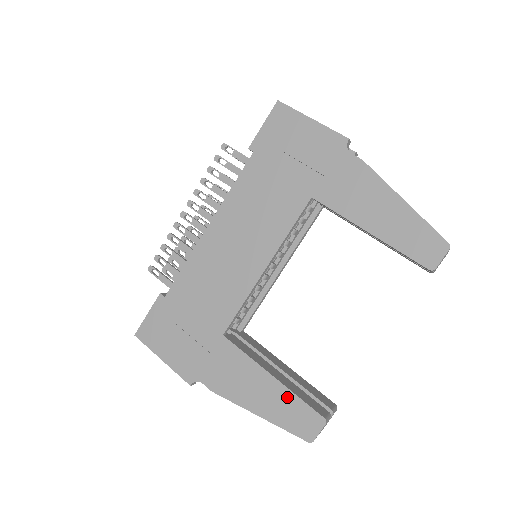
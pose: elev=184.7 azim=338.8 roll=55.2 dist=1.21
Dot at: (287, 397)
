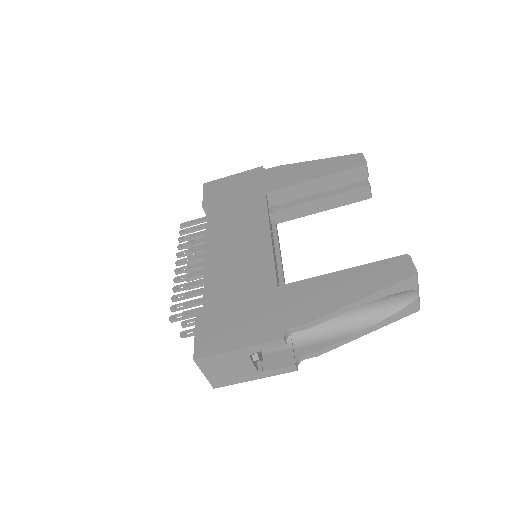
Dot at: (366, 269)
